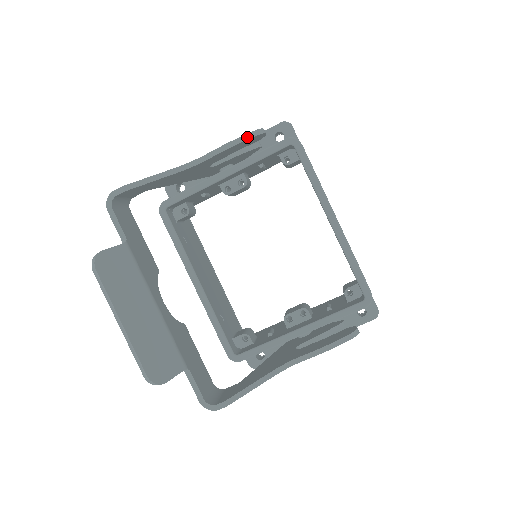
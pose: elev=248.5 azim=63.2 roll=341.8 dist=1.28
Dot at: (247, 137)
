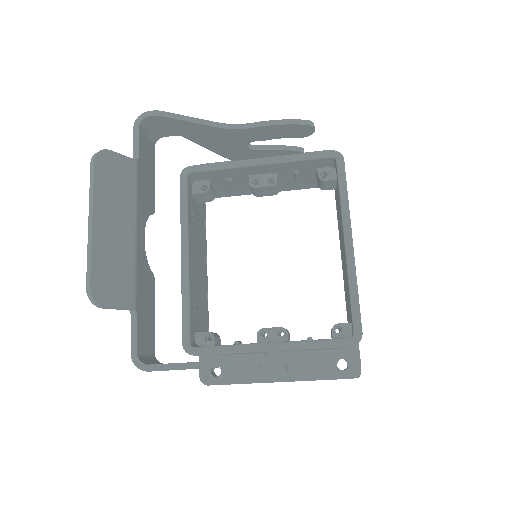
Dot at: (296, 122)
